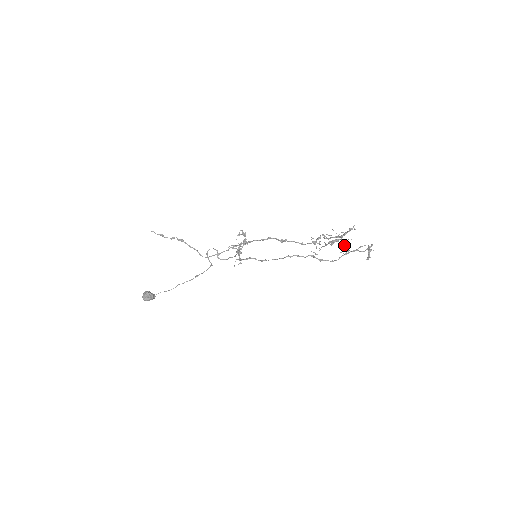
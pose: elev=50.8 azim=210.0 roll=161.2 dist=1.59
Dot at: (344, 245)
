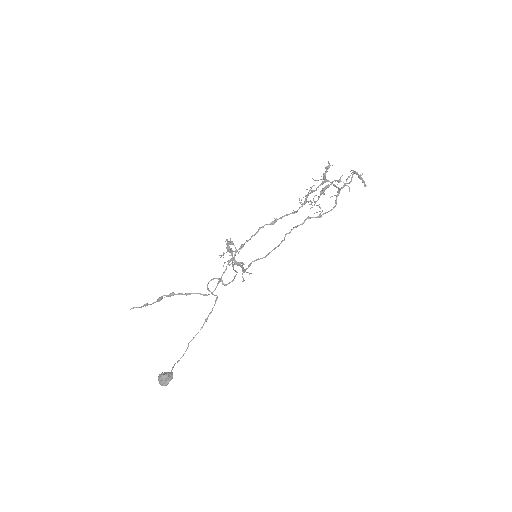
Dot at: (335, 186)
